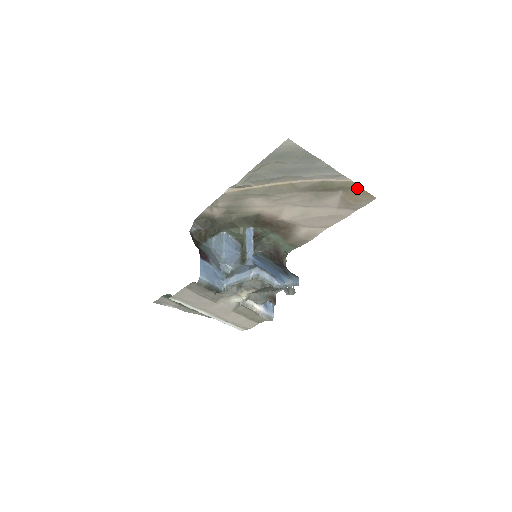
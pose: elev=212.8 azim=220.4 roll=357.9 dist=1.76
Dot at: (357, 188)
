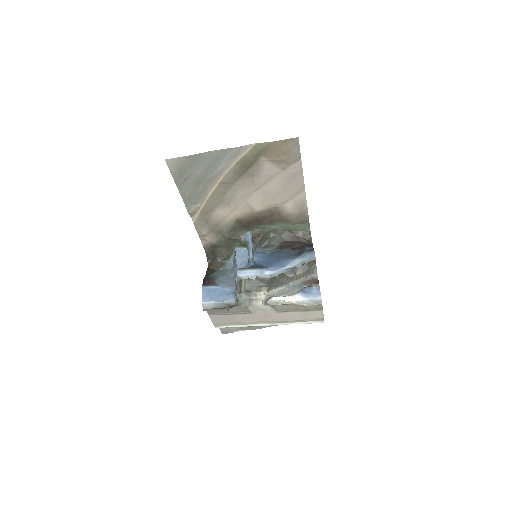
Dot at: (269, 145)
